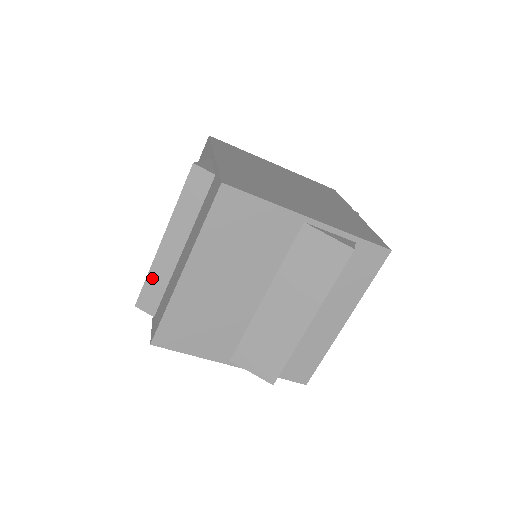
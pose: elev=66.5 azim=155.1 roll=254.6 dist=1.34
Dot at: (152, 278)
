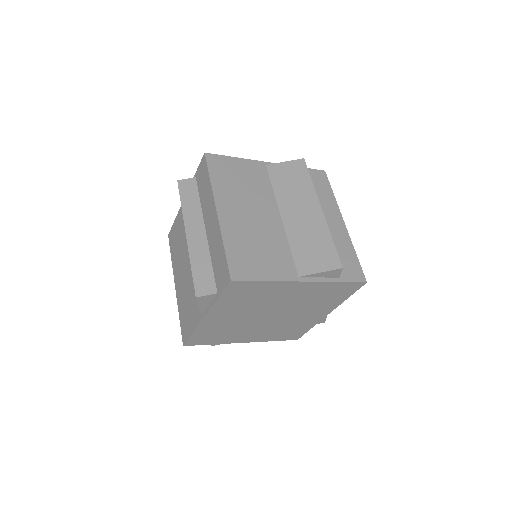
Dot at: (196, 265)
